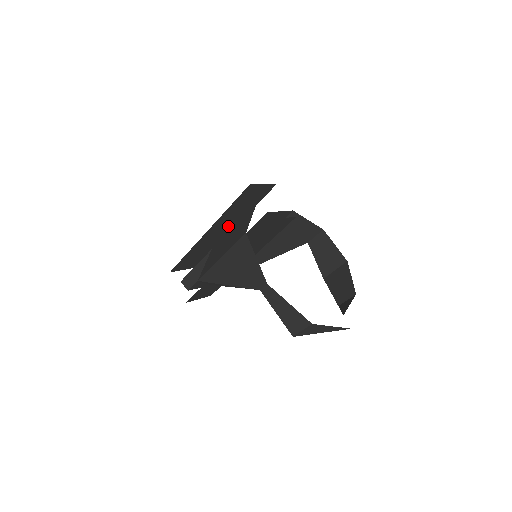
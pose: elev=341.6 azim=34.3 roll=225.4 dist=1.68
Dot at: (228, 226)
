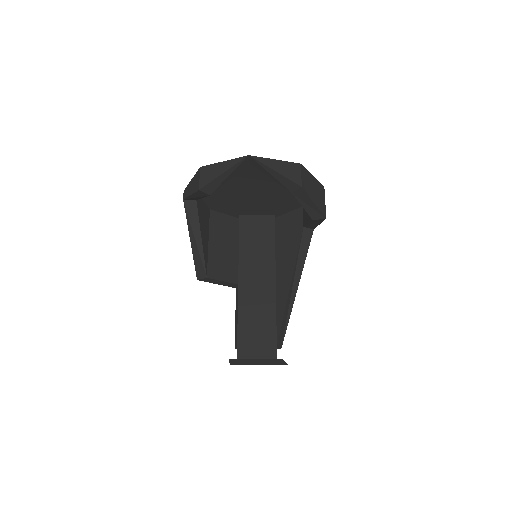
Dot at: occluded
